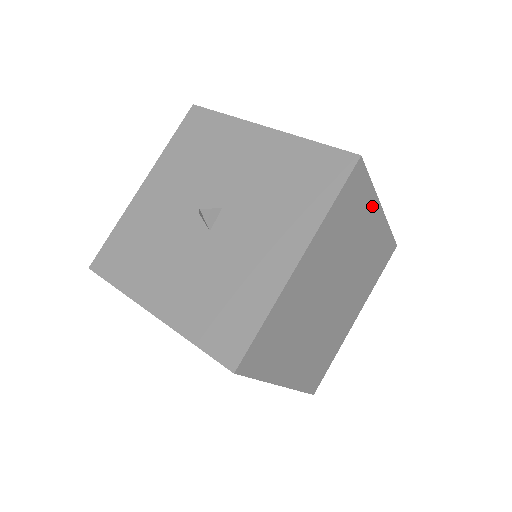
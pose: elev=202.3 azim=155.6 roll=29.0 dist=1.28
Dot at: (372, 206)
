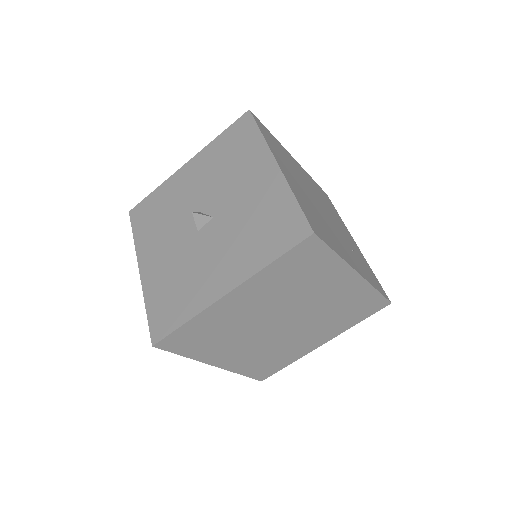
Dot at: (340, 269)
